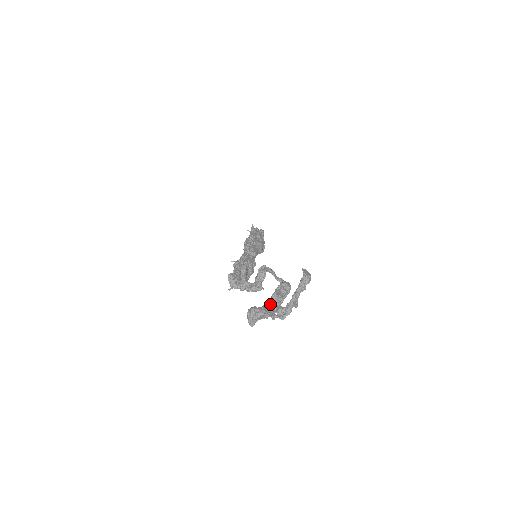
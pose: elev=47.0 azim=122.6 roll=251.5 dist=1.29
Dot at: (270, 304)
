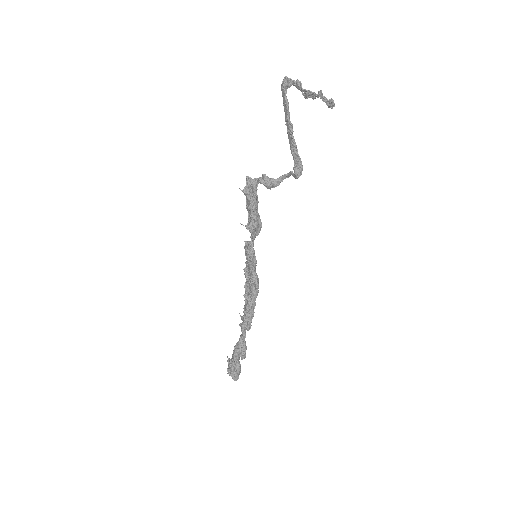
Dot at: (290, 133)
